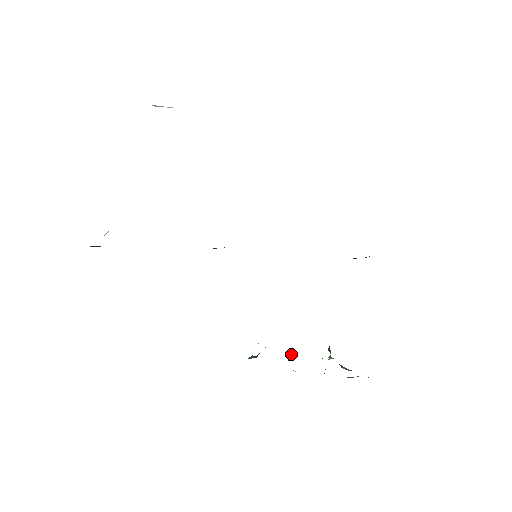
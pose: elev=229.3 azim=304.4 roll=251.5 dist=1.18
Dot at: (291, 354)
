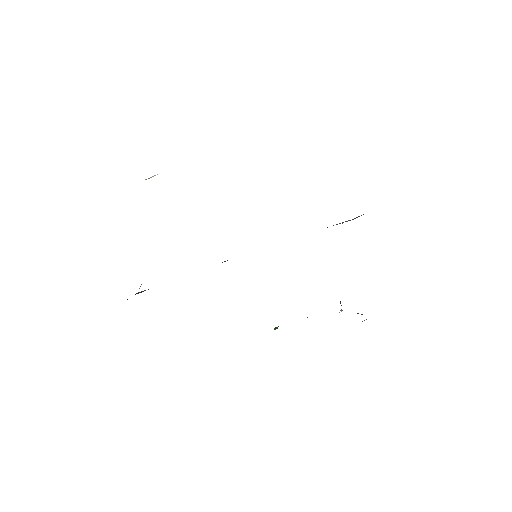
Dot at: (307, 317)
